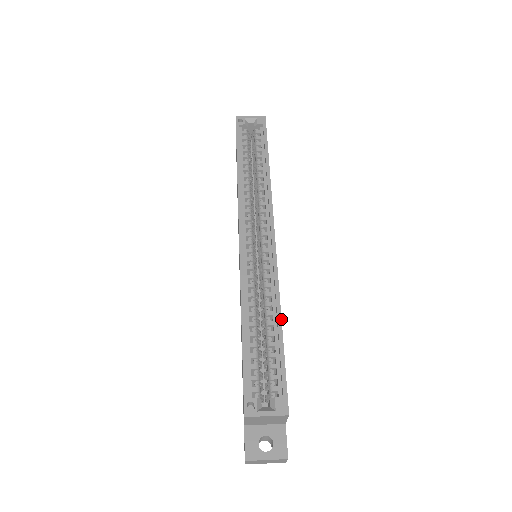
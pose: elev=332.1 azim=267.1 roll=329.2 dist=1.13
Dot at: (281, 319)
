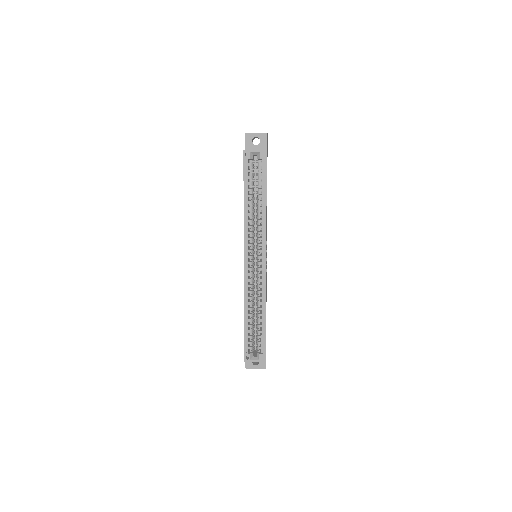
Dot at: (265, 315)
